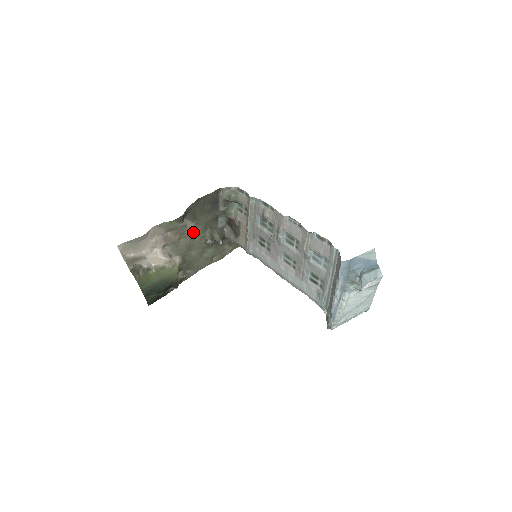
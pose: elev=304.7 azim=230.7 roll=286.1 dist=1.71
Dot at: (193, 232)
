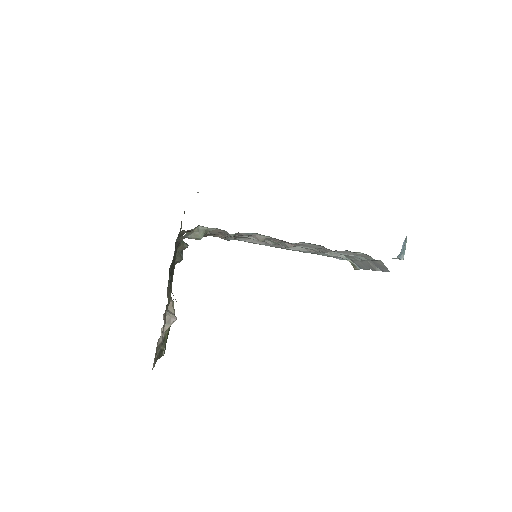
Dot at: occluded
